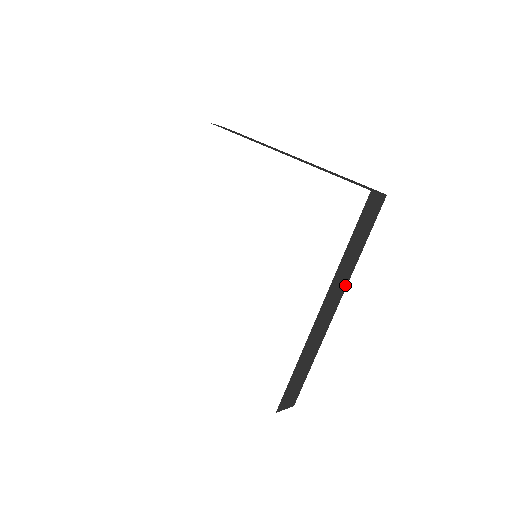
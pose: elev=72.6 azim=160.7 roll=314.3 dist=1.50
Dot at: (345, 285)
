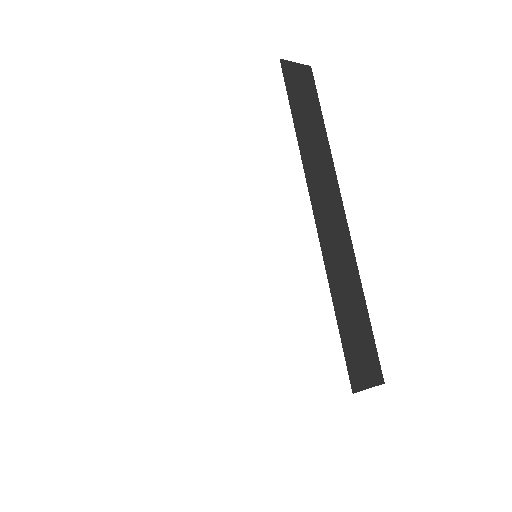
Dot at: (334, 180)
